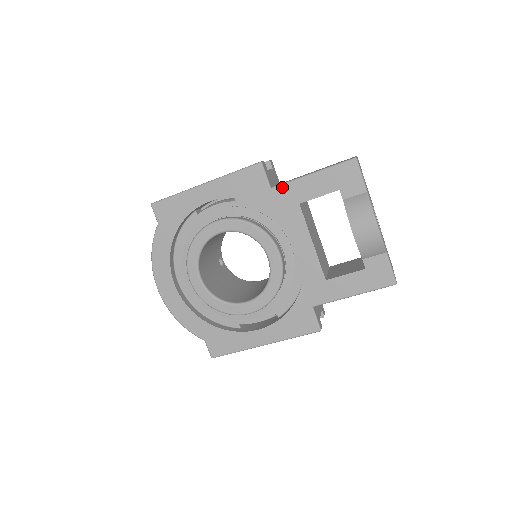
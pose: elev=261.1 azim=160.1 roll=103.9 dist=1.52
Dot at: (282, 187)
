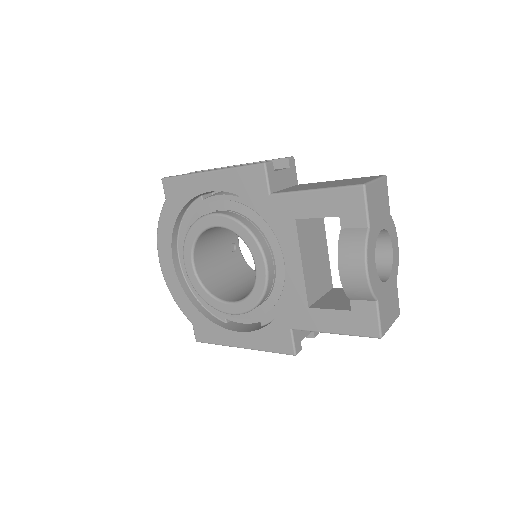
Dot at: (281, 196)
